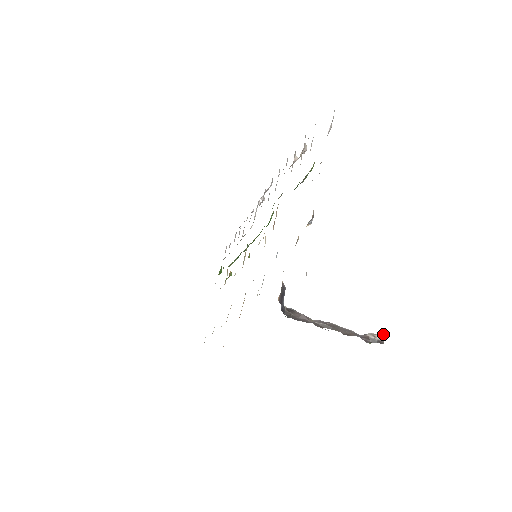
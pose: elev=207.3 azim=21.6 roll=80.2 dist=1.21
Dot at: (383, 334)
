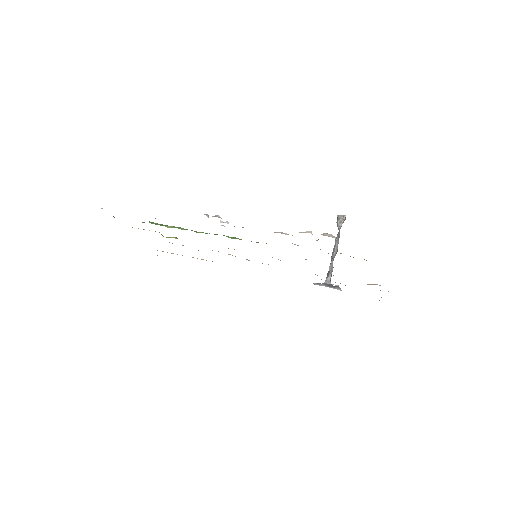
Dot at: occluded
